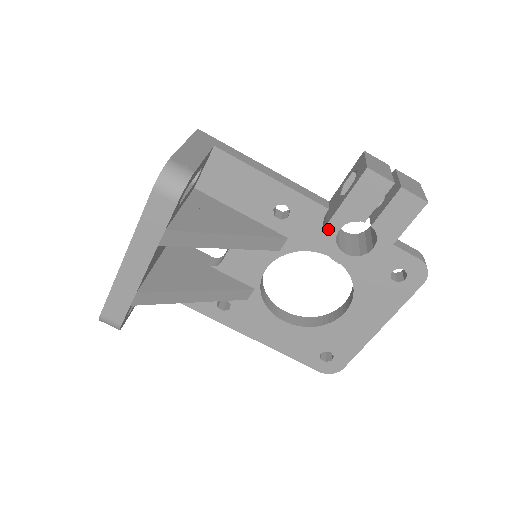
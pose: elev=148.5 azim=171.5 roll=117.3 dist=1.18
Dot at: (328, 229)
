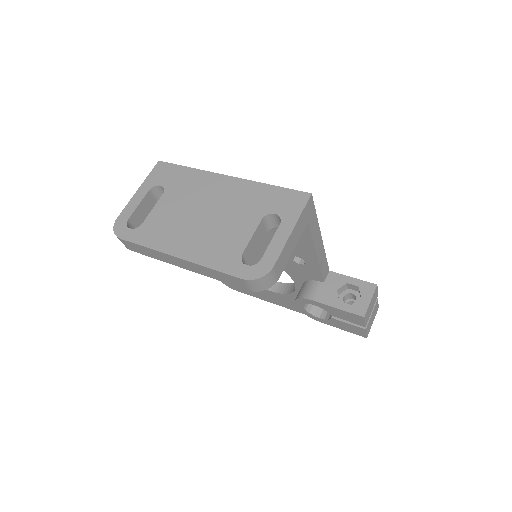
Dot at: (311, 301)
